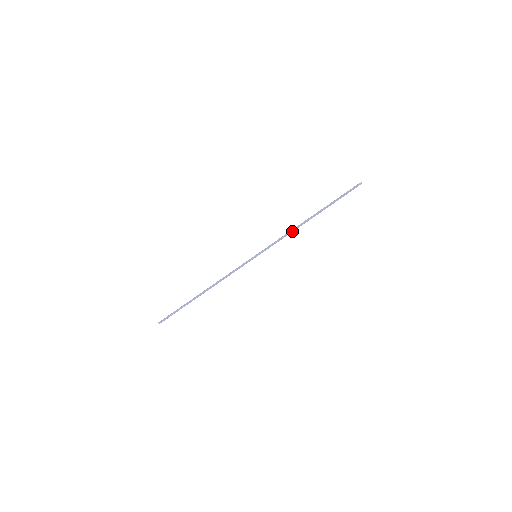
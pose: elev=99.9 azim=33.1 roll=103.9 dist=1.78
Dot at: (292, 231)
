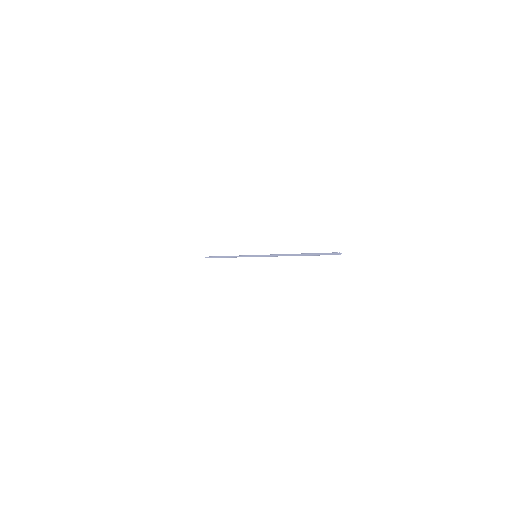
Dot at: (280, 255)
